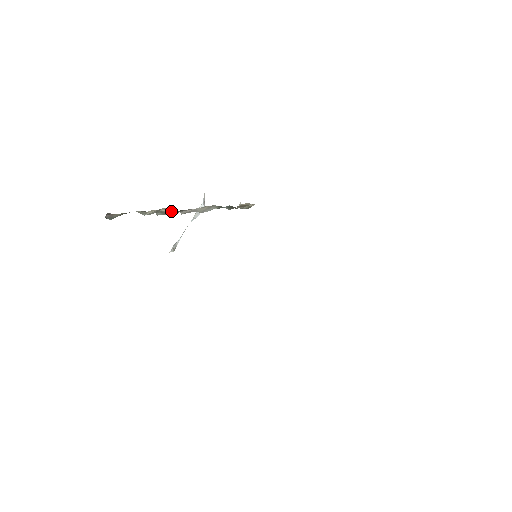
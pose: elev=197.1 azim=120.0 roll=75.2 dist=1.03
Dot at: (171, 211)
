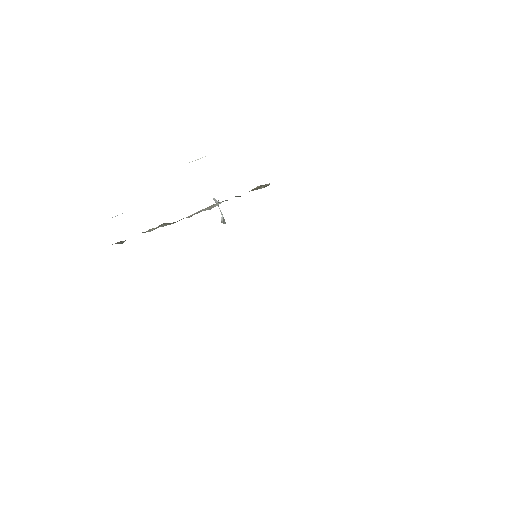
Dot at: (173, 222)
